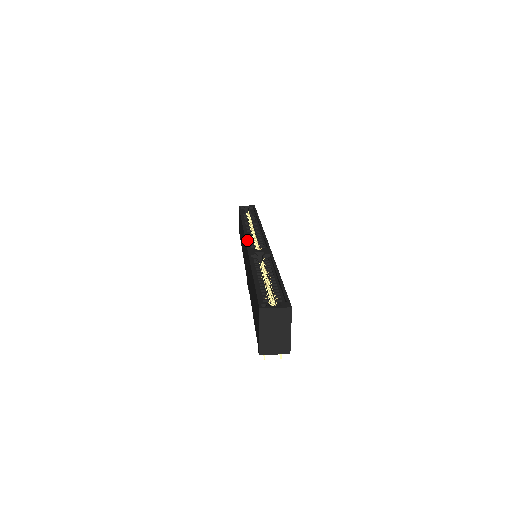
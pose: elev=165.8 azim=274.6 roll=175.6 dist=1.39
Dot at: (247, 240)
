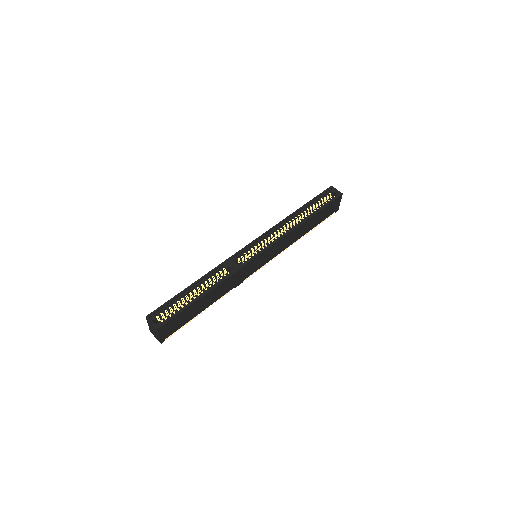
Dot at: (249, 245)
